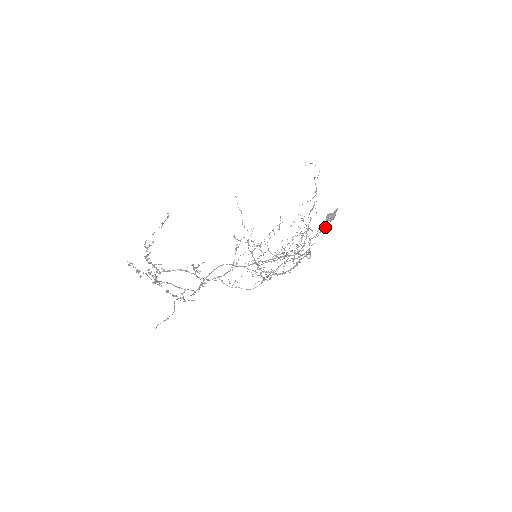
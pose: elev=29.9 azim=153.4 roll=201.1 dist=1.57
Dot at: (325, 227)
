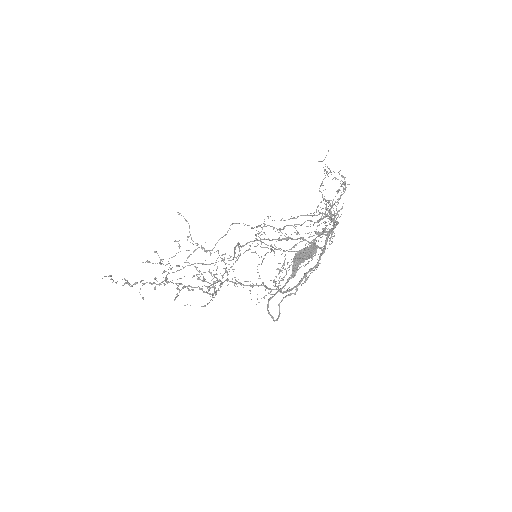
Dot at: (293, 277)
